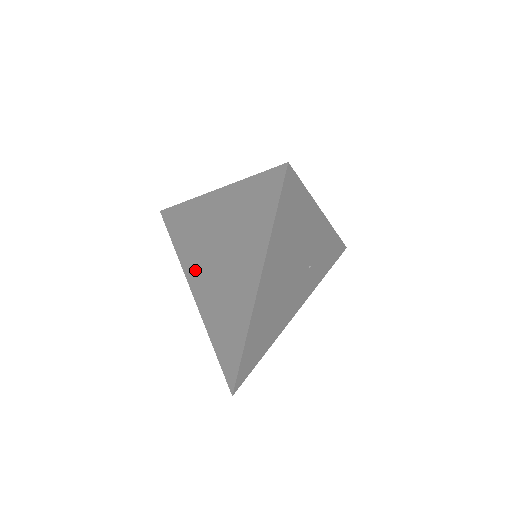
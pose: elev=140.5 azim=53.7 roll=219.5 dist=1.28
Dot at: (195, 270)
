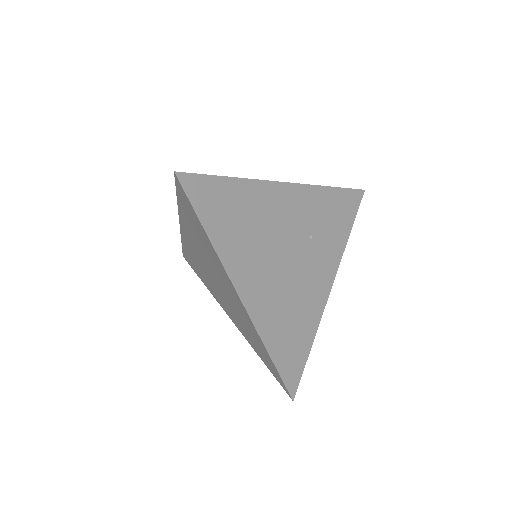
Dot at: (217, 296)
